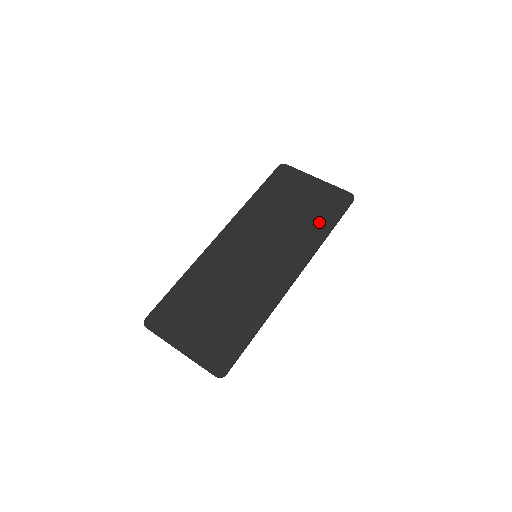
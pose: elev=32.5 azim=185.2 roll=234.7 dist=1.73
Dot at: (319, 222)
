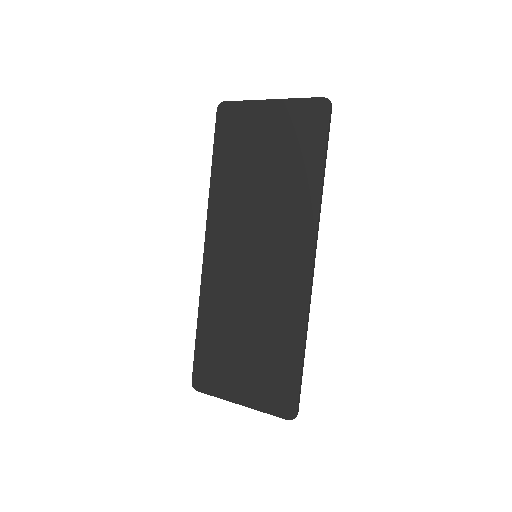
Dot at: (303, 169)
